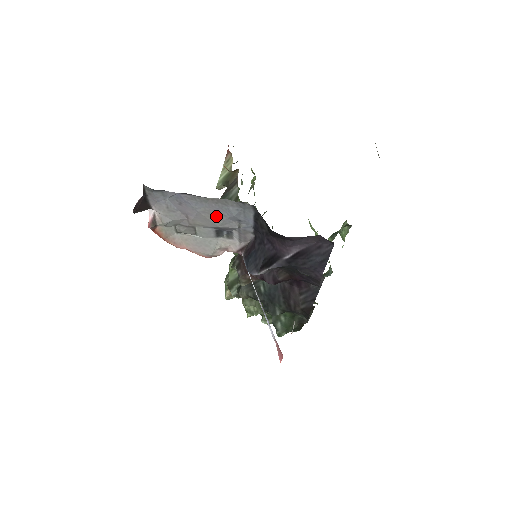
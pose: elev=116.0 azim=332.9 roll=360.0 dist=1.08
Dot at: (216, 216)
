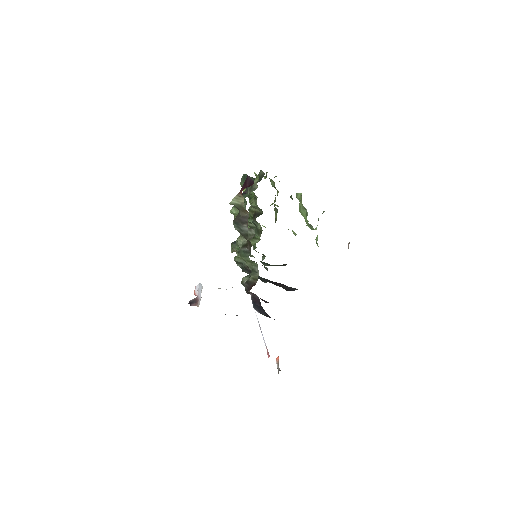
Dot at: occluded
